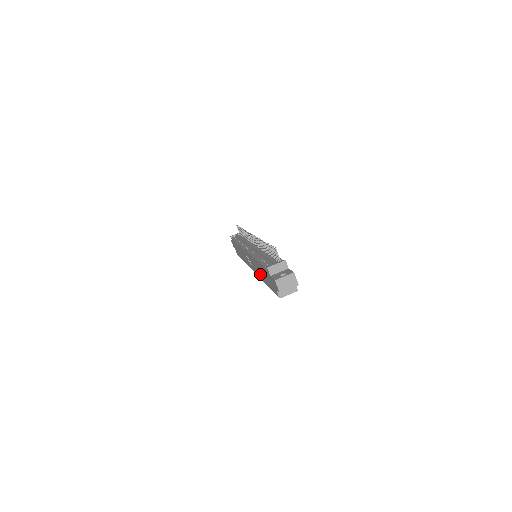
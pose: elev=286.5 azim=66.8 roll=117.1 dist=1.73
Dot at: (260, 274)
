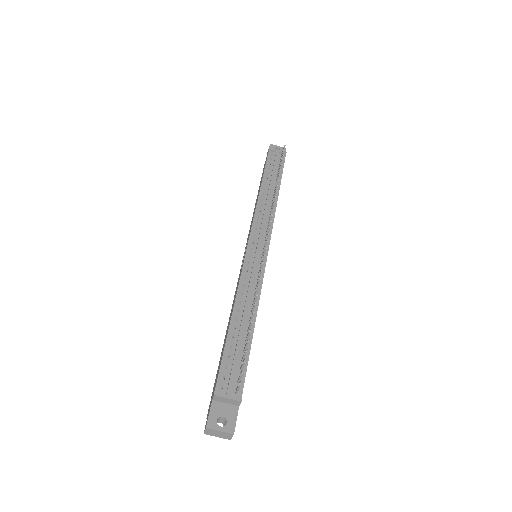
Dot at: (229, 318)
